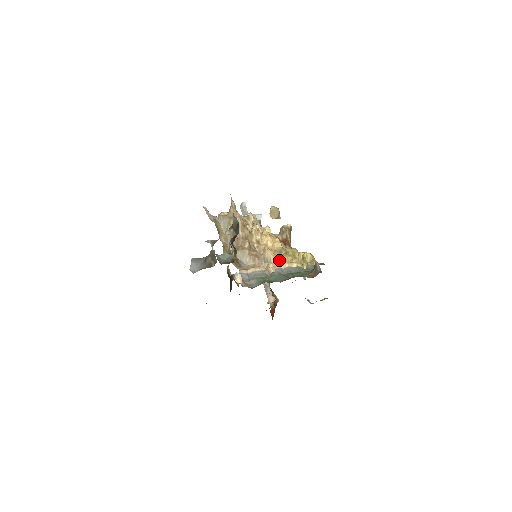
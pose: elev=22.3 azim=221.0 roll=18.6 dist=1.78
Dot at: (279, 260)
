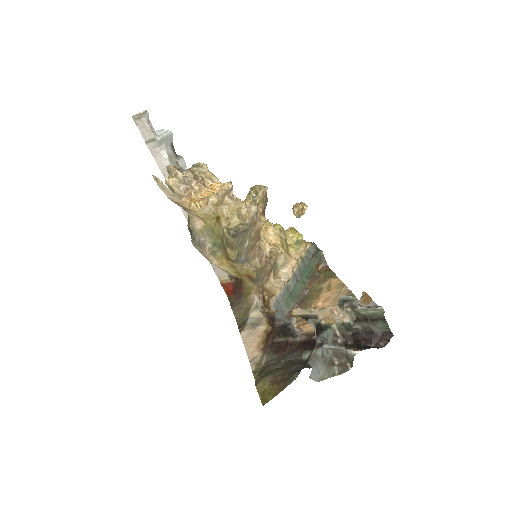
Dot at: (290, 261)
